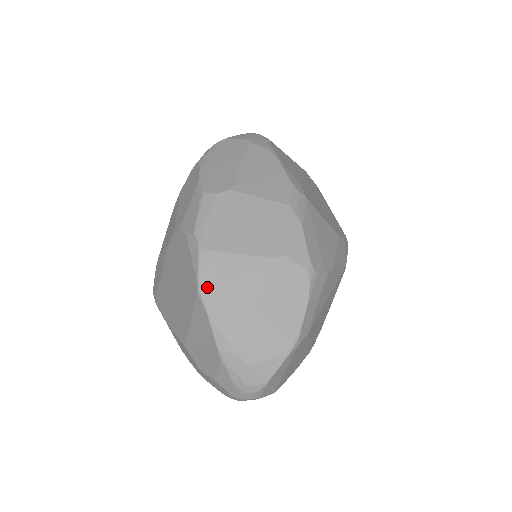
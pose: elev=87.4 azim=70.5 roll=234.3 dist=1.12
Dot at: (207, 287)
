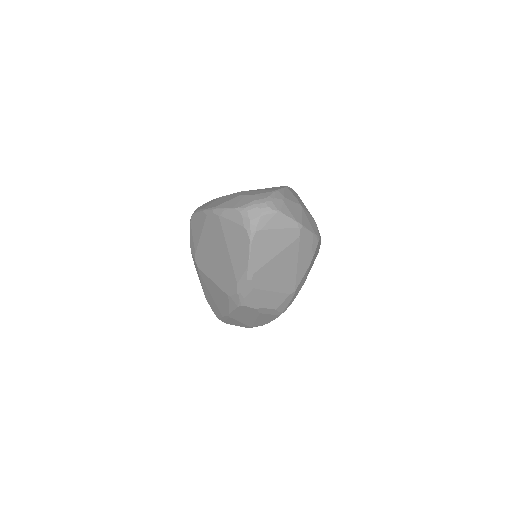
Dot at: (291, 190)
